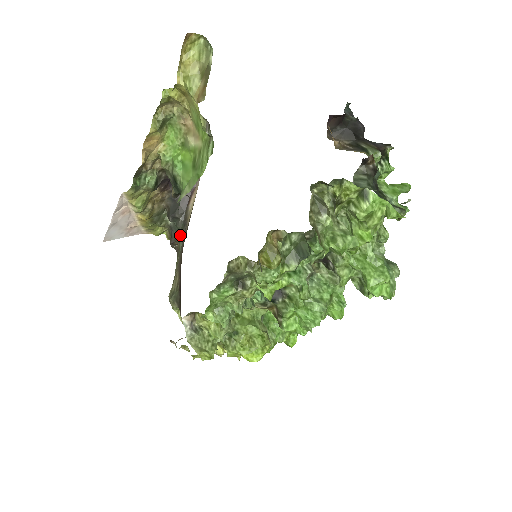
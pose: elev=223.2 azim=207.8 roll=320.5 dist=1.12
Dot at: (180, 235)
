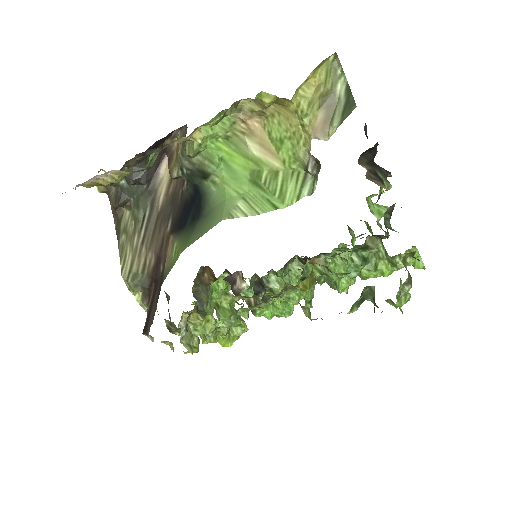
Dot at: (140, 203)
